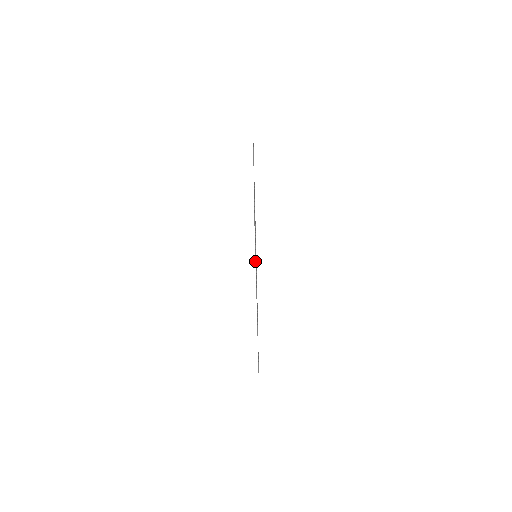
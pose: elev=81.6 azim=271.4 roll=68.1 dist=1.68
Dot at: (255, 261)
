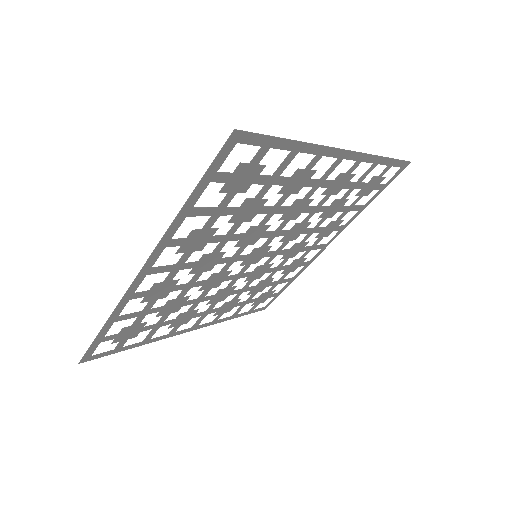
Dot at: (184, 204)
